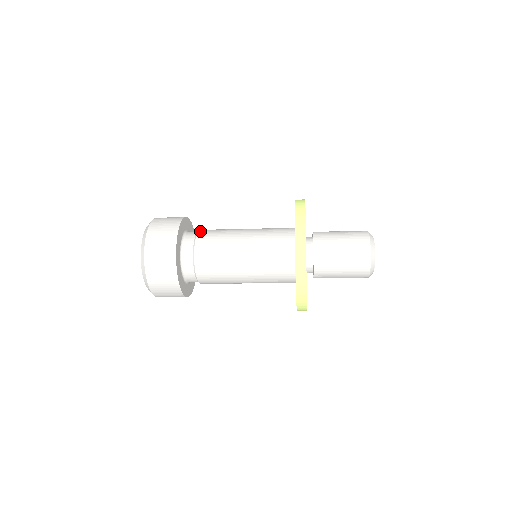
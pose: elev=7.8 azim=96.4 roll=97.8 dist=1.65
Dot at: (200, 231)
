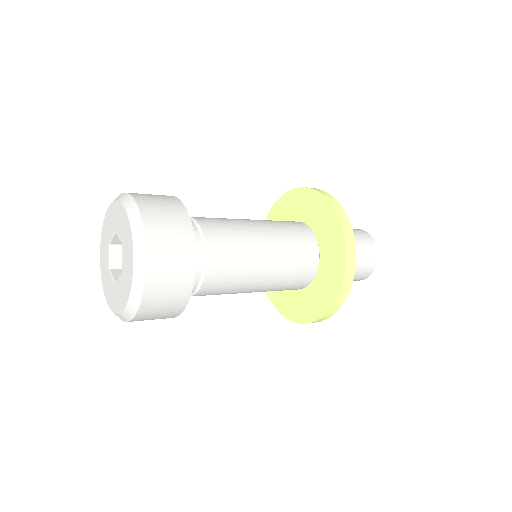
Dot at: (210, 253)
